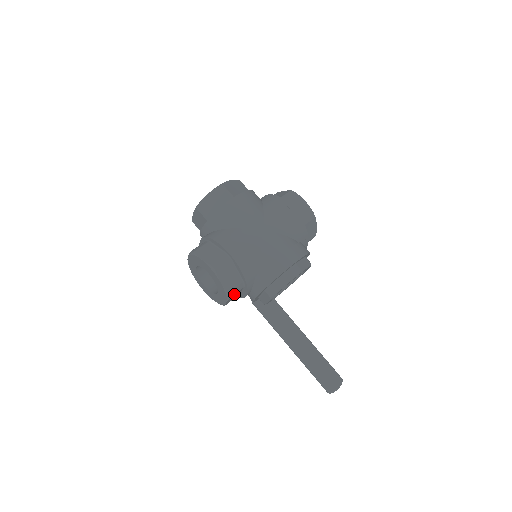
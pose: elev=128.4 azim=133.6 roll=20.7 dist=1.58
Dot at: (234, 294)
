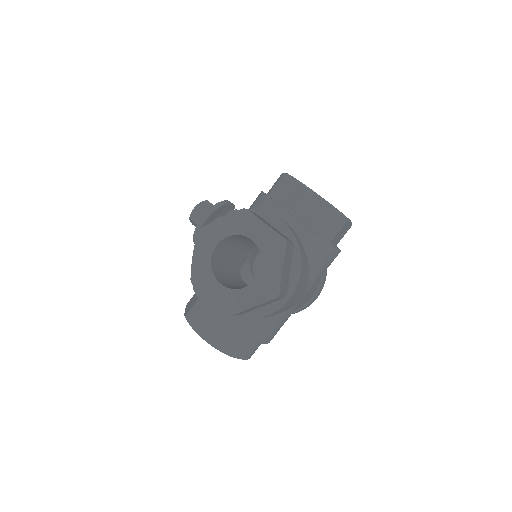
Dot at: occluded
